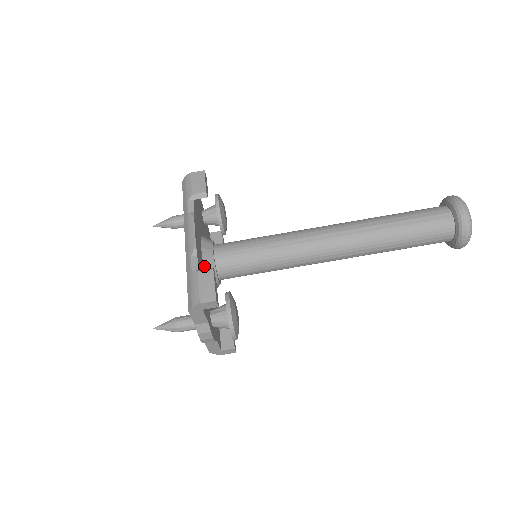
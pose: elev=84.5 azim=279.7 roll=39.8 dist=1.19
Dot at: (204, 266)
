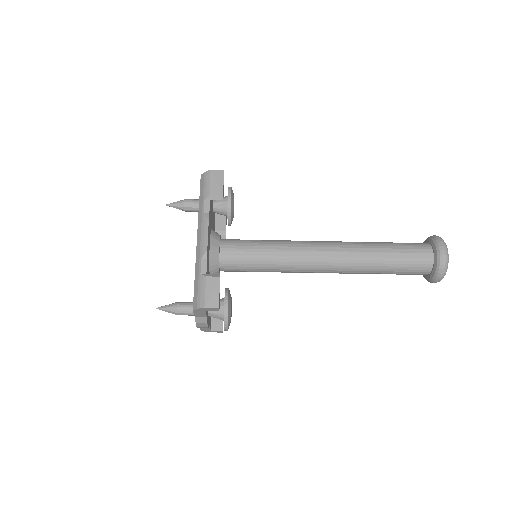
Dot at: (210, 262)
